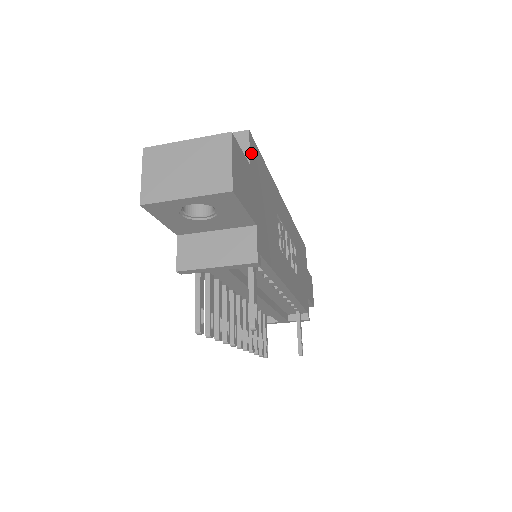
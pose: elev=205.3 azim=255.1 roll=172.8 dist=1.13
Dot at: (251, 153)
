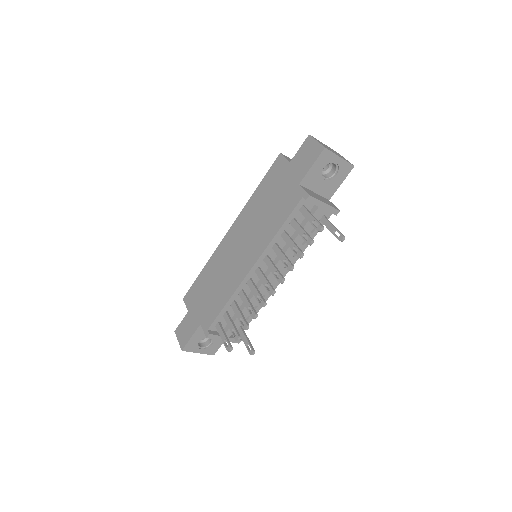
Dot at: occluded
